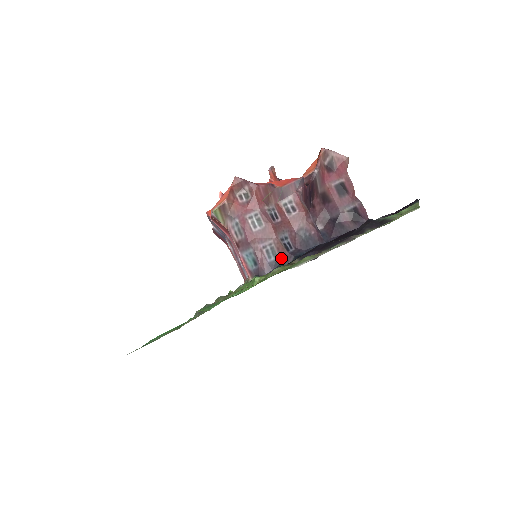
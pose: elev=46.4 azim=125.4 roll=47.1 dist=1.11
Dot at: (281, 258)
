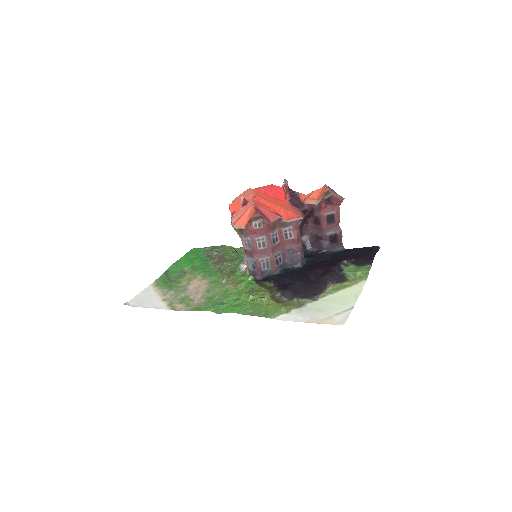
Dot at: (272, 269)
